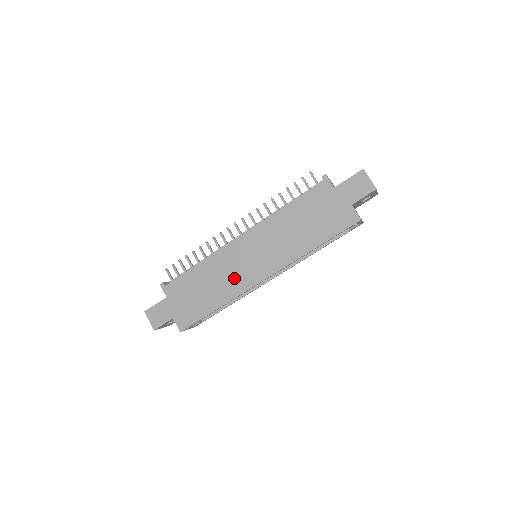
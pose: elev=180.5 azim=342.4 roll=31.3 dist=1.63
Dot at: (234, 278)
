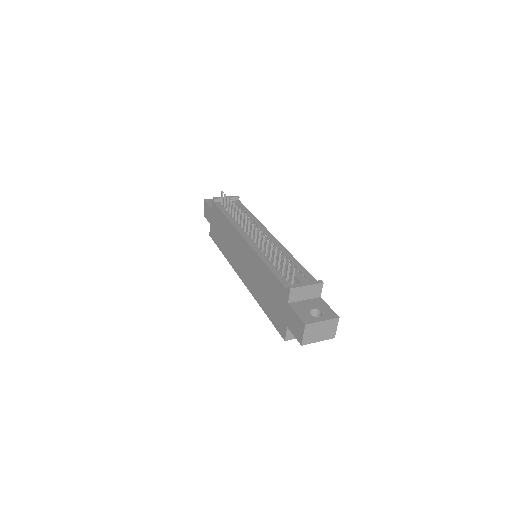
Dot at: (233, 253)
